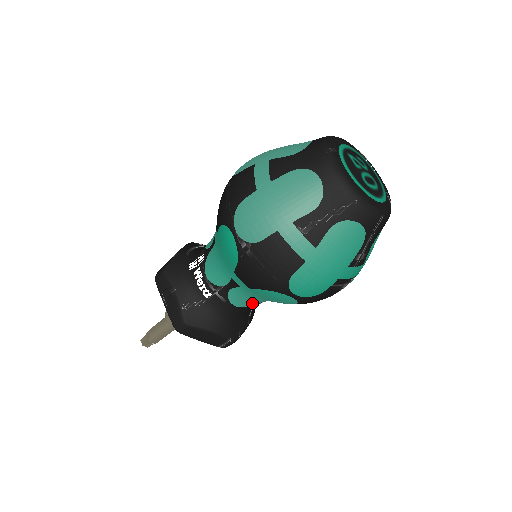
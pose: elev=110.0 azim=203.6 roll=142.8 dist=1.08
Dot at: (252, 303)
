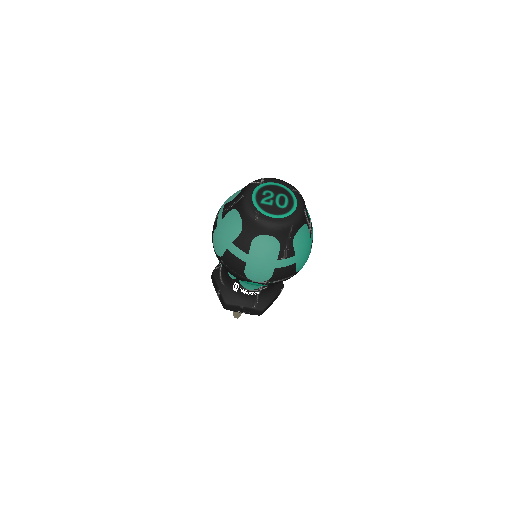
Dot at: occluded
